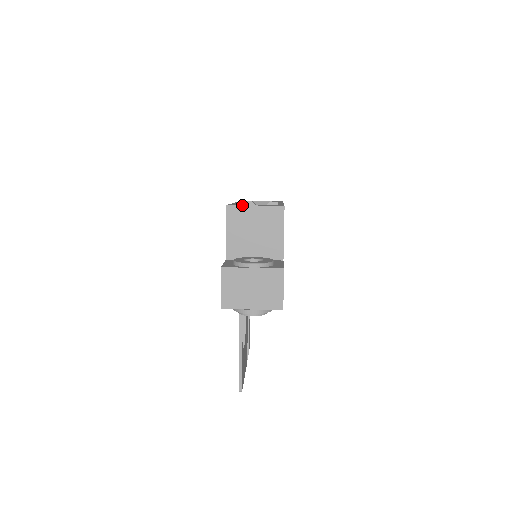
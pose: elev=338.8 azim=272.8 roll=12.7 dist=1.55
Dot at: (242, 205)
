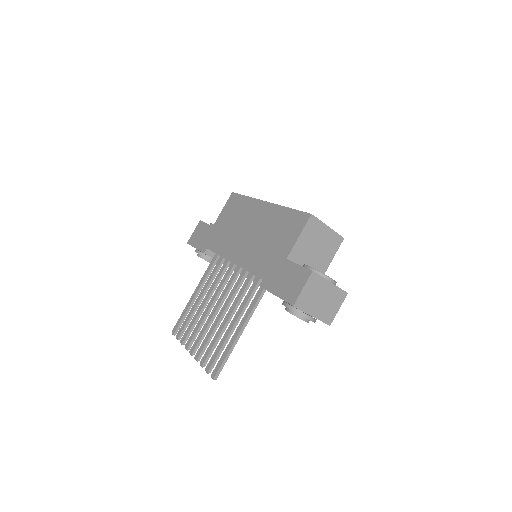
Dot at: (321, 221)
